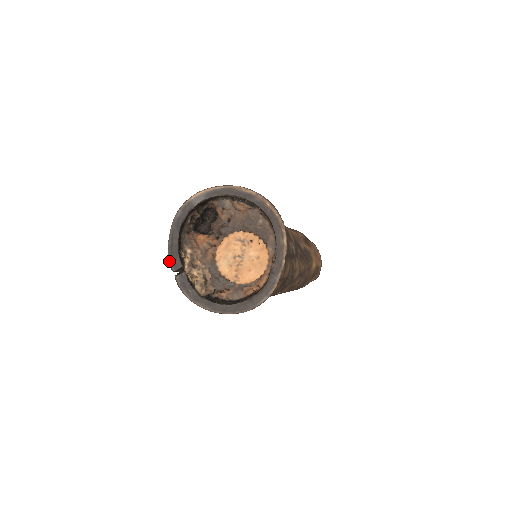
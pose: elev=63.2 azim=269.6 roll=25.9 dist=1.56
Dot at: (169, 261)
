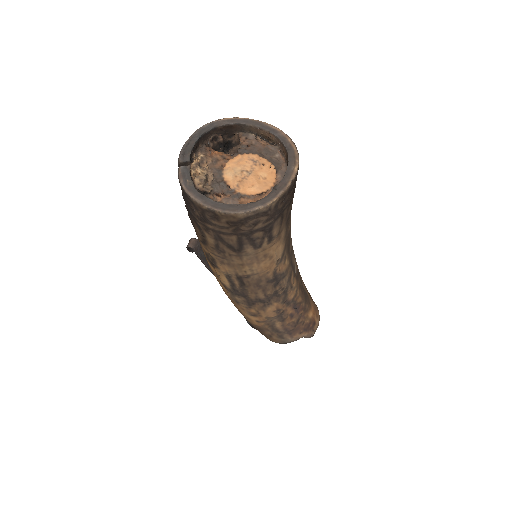
Dot at: (179, 154)
